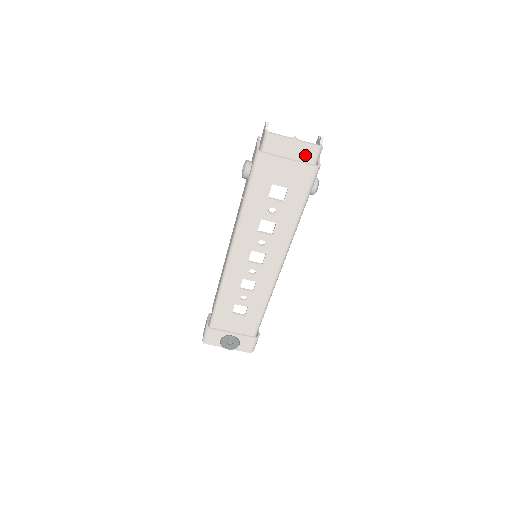
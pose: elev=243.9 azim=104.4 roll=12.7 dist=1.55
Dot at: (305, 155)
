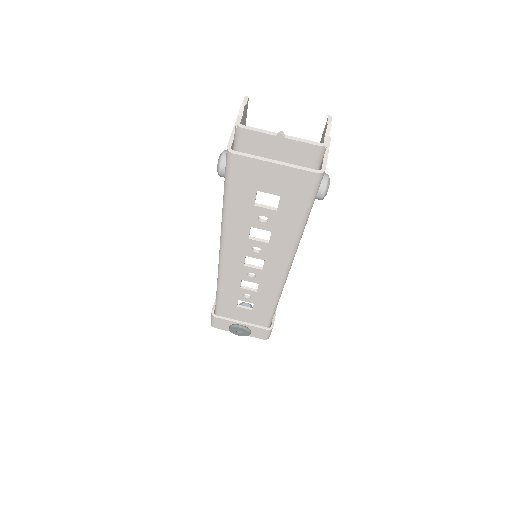
Dot at: (300, 156)
